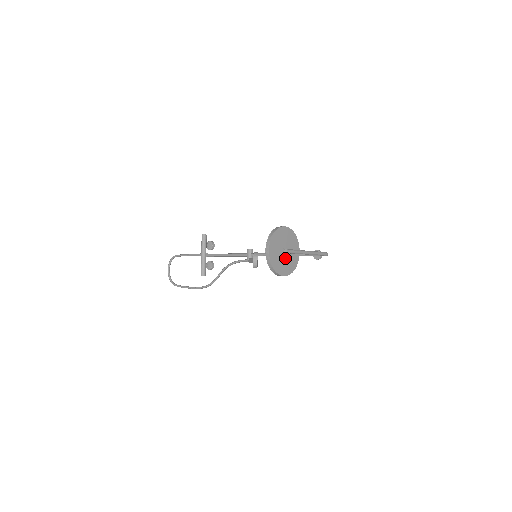
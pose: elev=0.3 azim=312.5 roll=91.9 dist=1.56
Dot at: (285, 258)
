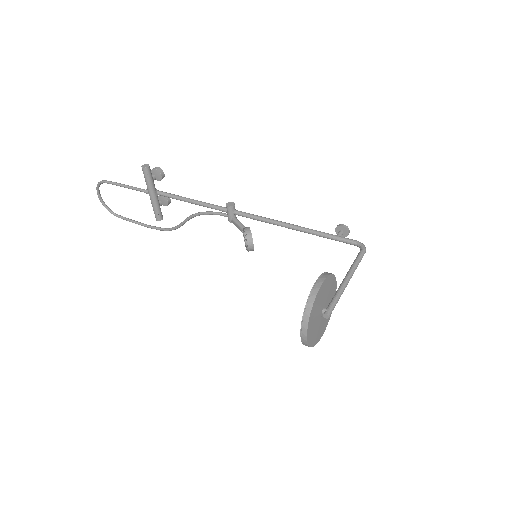
Dot at: (323, 317)
